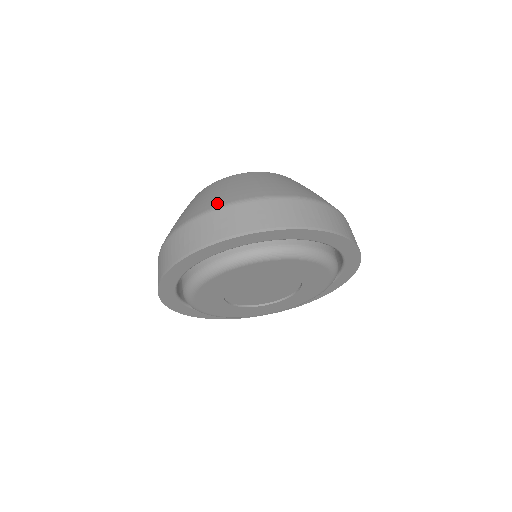
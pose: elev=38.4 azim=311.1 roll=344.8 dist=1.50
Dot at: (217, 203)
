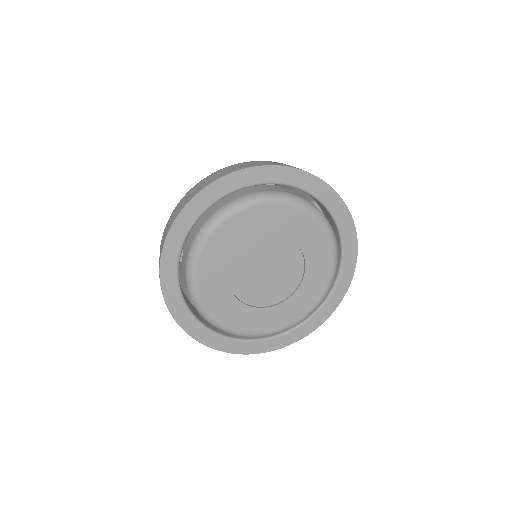
Dot at: occluded
